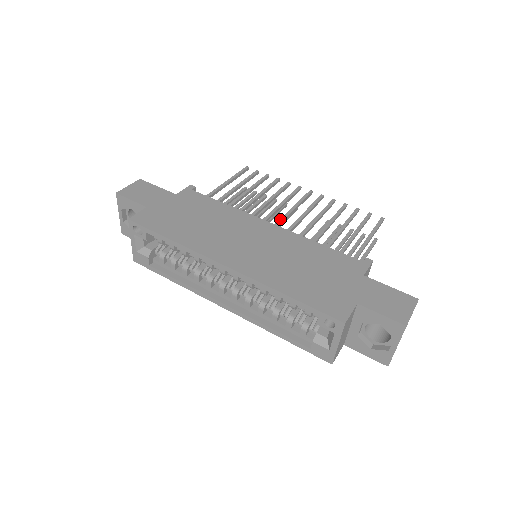
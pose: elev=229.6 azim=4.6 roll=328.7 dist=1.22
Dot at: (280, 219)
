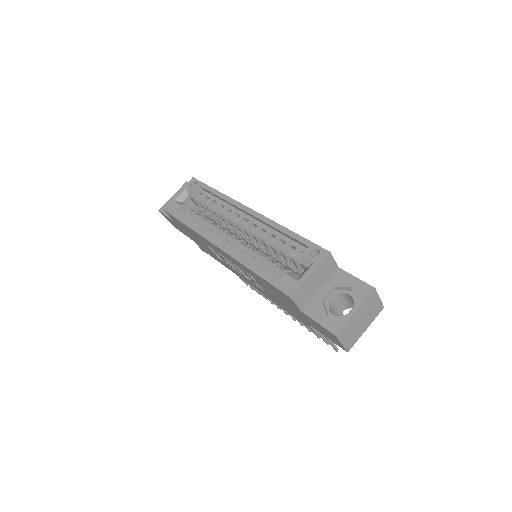
Dot at: occluded
